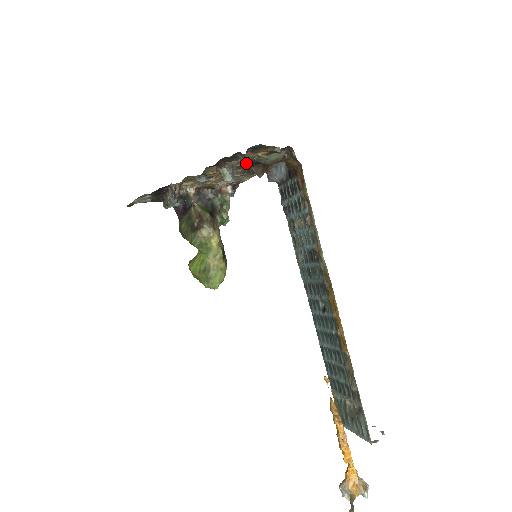
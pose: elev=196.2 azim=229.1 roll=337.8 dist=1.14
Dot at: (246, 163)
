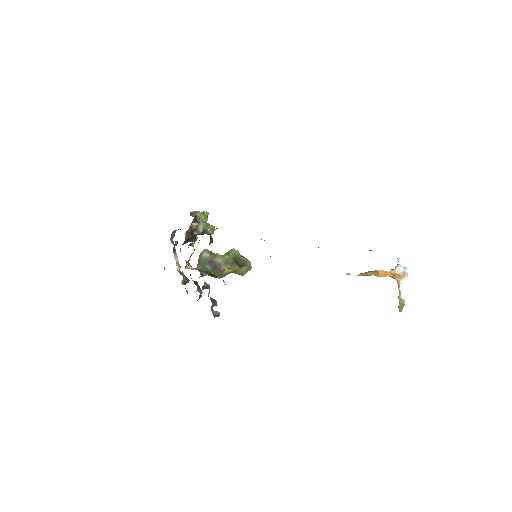
Dot at: (219, 314)
